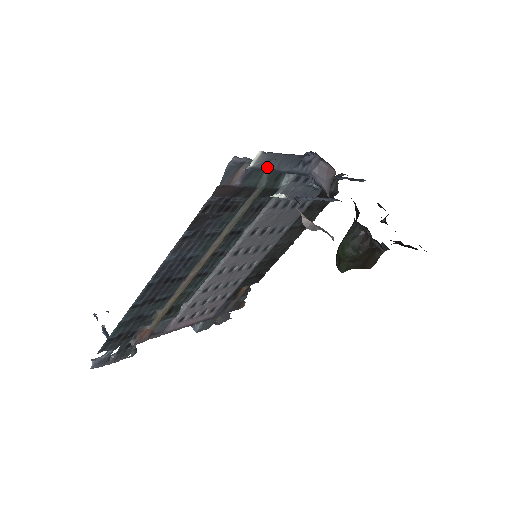
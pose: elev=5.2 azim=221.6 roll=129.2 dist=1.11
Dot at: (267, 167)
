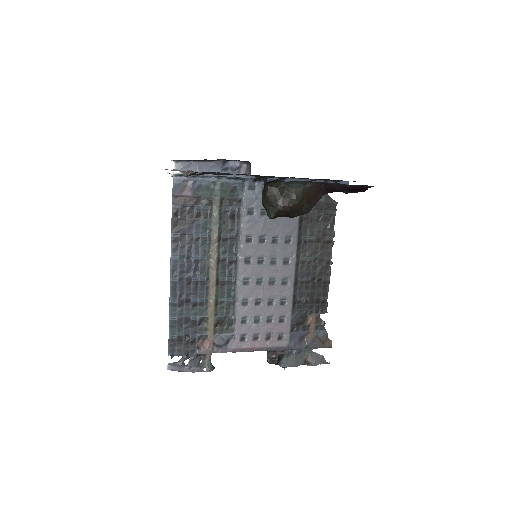
Dot at: occluded
